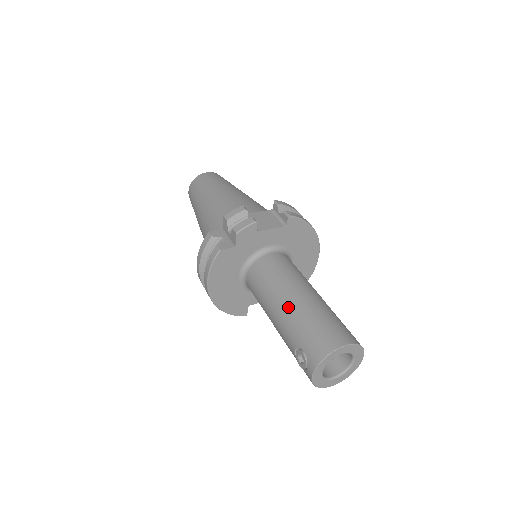
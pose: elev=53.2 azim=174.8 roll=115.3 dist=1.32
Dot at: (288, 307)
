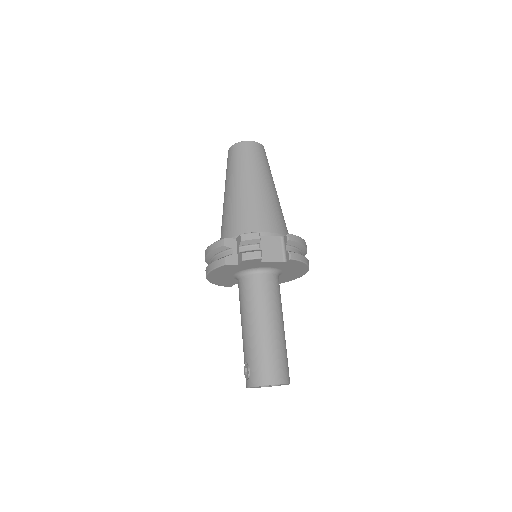
Dot at: (255, 332)
